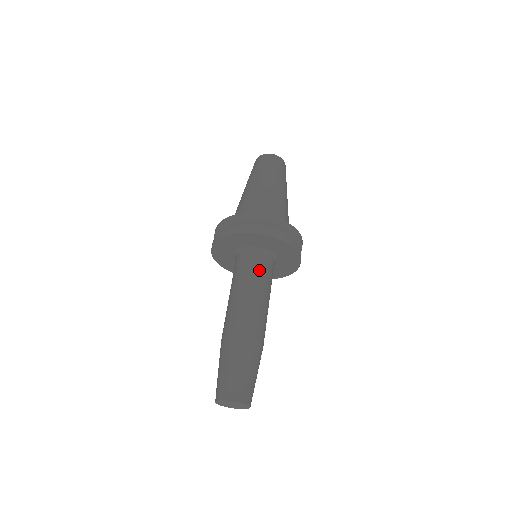
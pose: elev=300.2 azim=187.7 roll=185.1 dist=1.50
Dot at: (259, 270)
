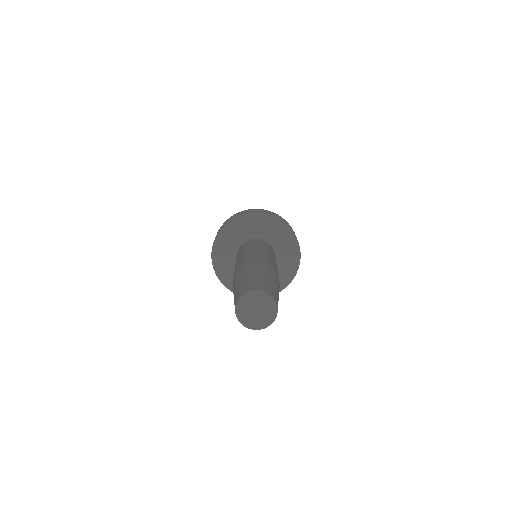
Dot at: (260, 244)
